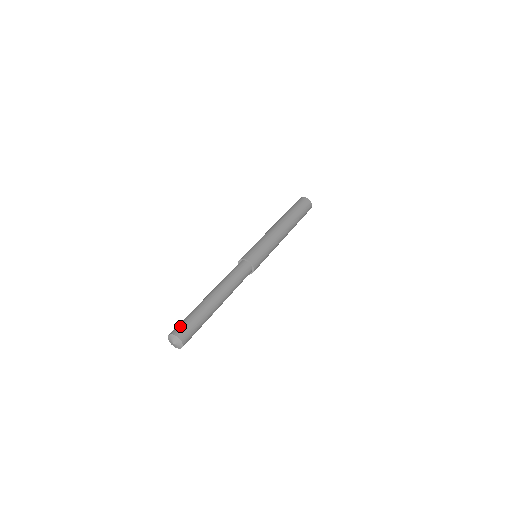
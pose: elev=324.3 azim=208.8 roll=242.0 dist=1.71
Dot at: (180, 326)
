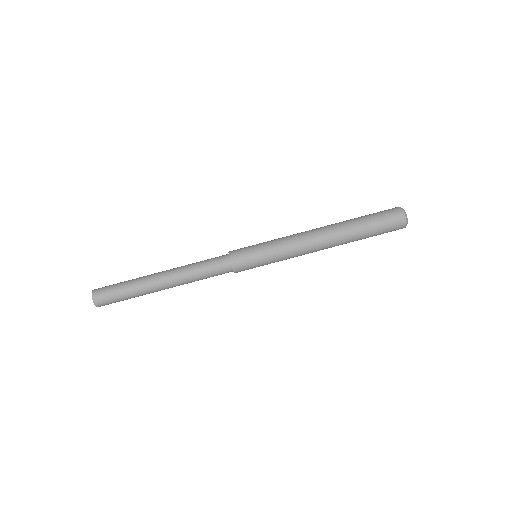
Dot at: (105, 295)
